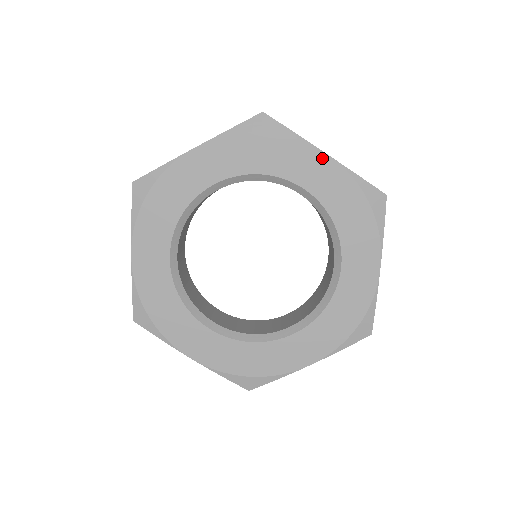
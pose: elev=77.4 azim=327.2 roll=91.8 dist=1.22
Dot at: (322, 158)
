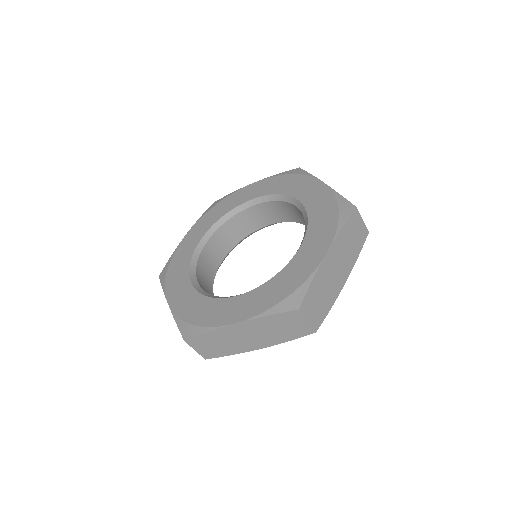
Dot at: (319, 184)
